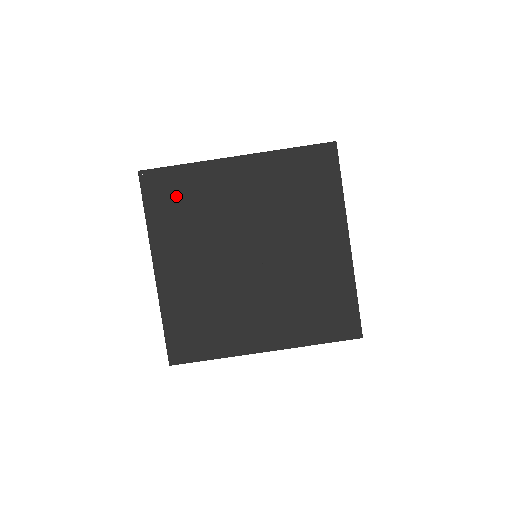
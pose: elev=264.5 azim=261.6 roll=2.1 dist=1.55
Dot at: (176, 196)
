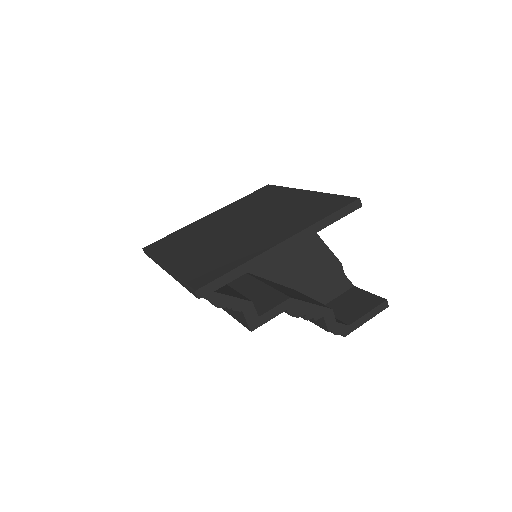
Dot at: (172, 240)
